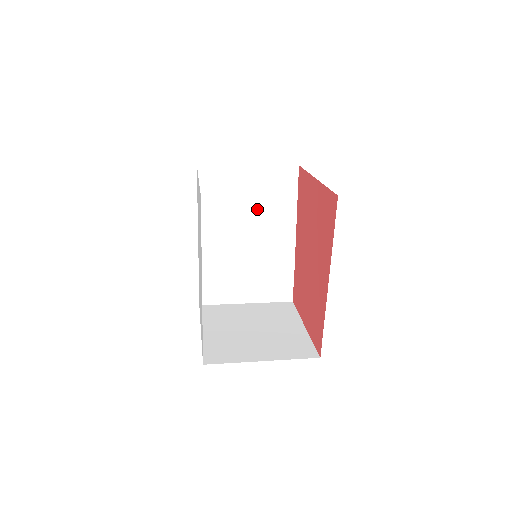
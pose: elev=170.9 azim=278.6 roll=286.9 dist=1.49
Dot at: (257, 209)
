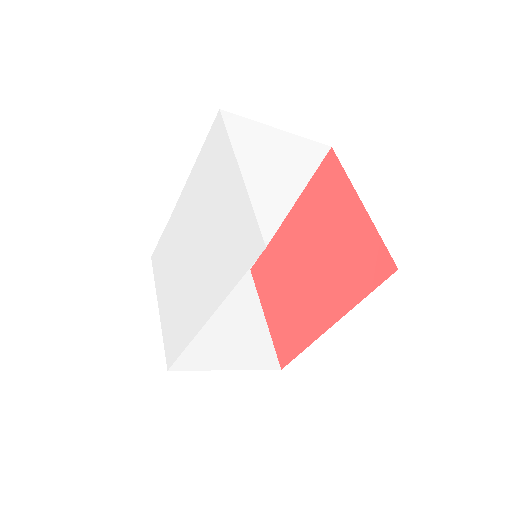
Dot at: (263, 179)
